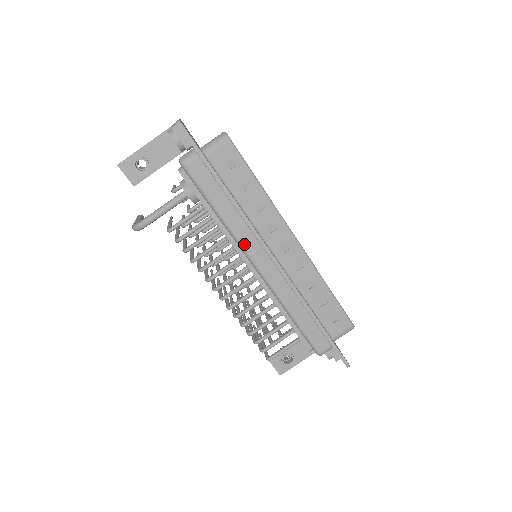
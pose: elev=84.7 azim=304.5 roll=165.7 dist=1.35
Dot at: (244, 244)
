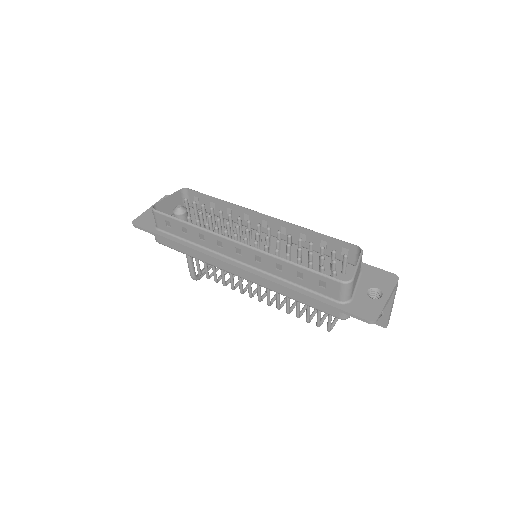
Dot at: (218, 266)
